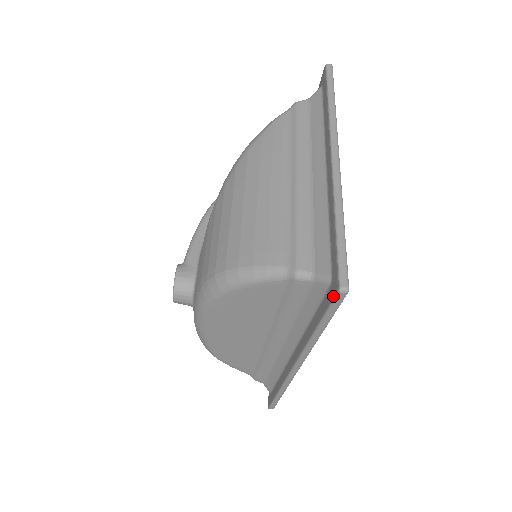
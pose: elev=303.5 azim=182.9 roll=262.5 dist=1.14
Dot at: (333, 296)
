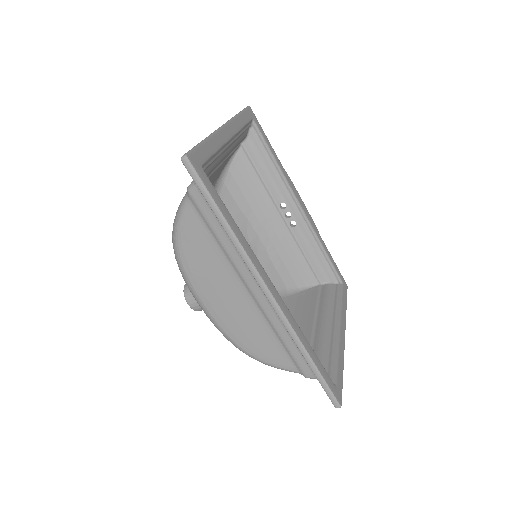
Dot at: (188, 171)
